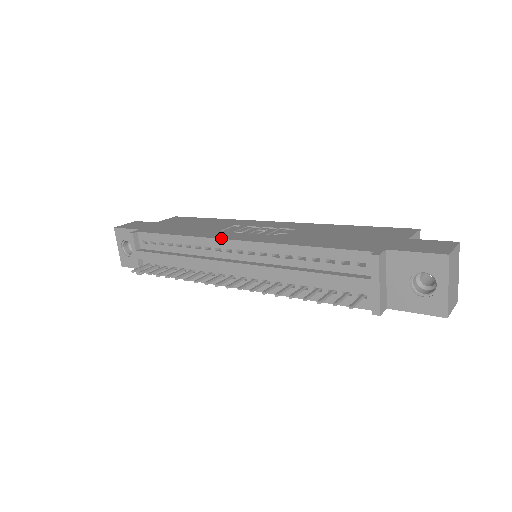
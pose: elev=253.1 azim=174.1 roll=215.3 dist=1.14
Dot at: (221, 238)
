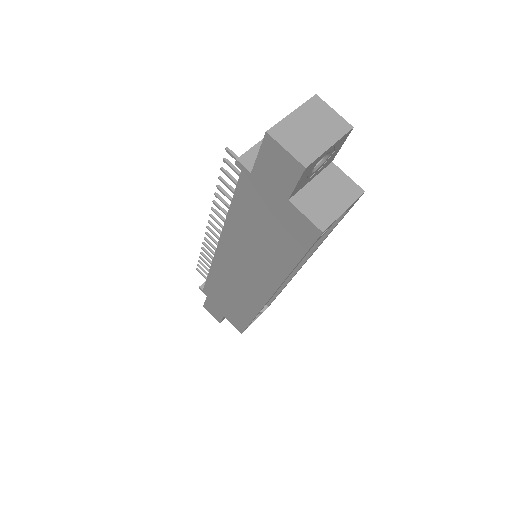
Dot at: occluded
